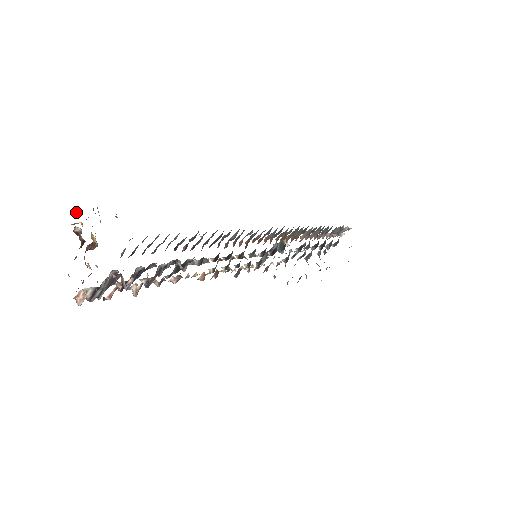
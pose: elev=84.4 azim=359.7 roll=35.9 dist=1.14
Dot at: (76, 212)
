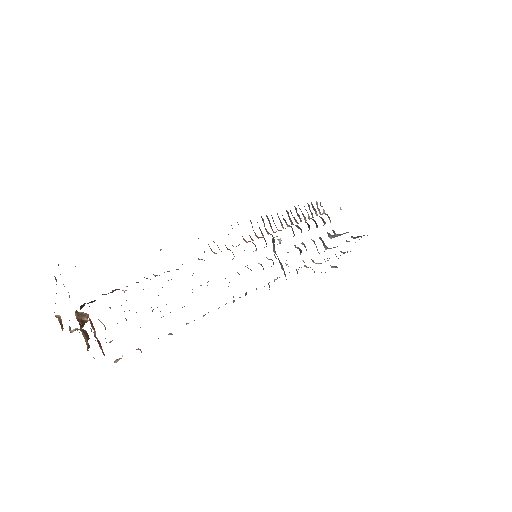
Dot at: occluded
